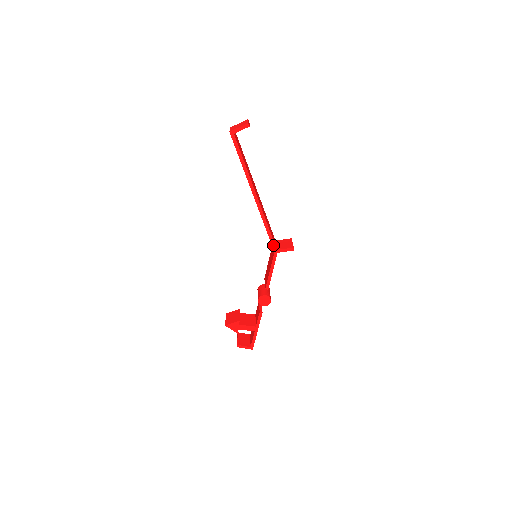
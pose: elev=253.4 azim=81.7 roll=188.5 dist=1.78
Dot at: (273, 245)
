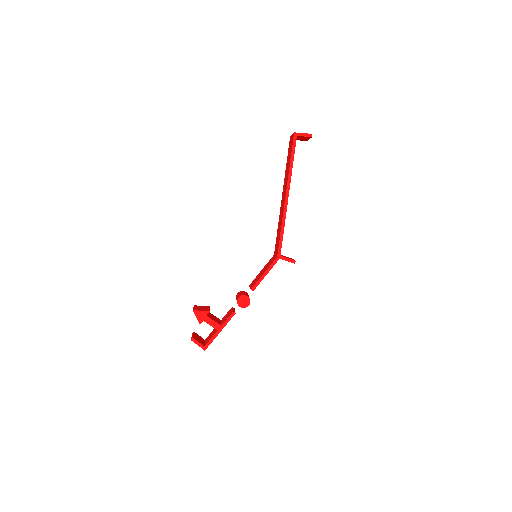
Dot at: (279, 249)
